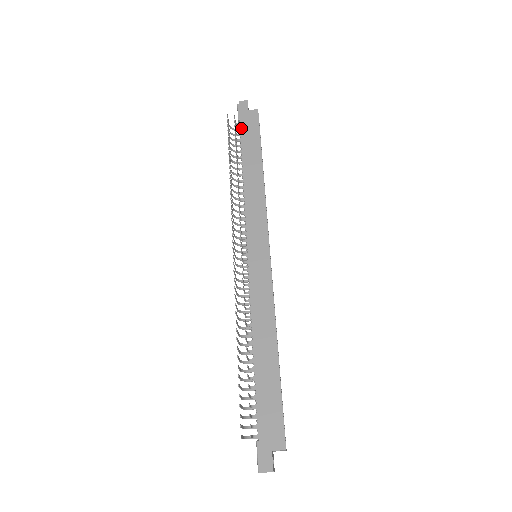
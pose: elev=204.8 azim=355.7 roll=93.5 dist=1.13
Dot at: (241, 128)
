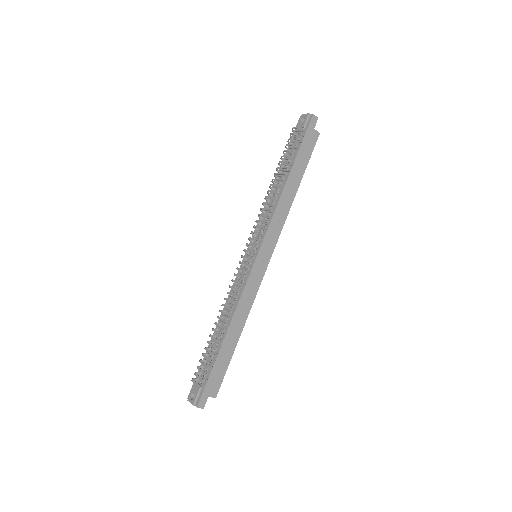
Dot at: (302, 143)
